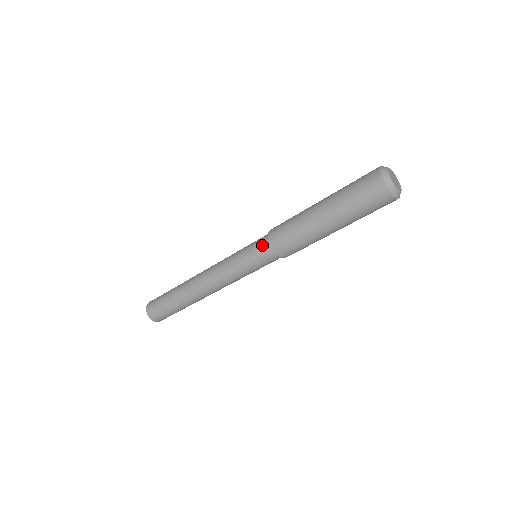
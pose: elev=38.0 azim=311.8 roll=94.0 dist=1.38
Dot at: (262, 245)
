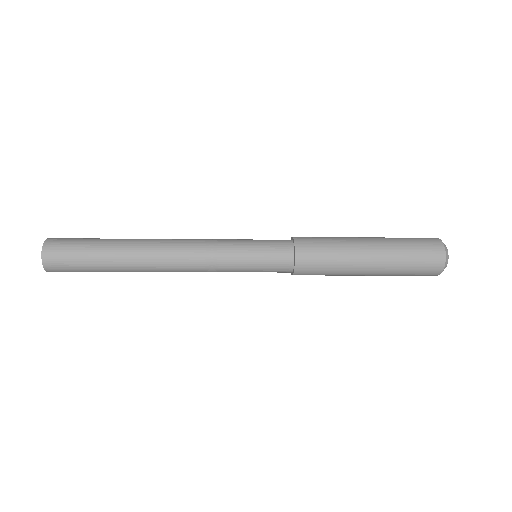
Dot at: (282, 247)
